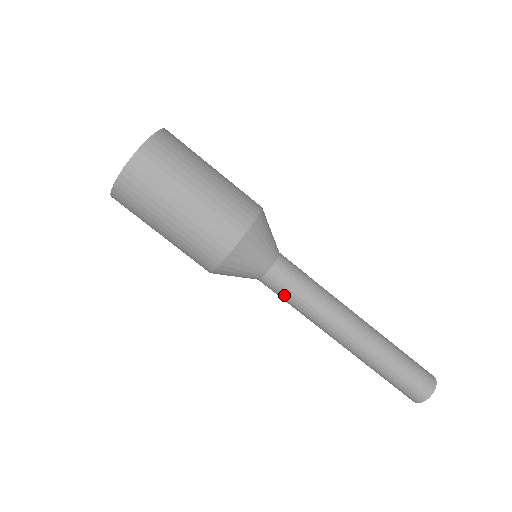
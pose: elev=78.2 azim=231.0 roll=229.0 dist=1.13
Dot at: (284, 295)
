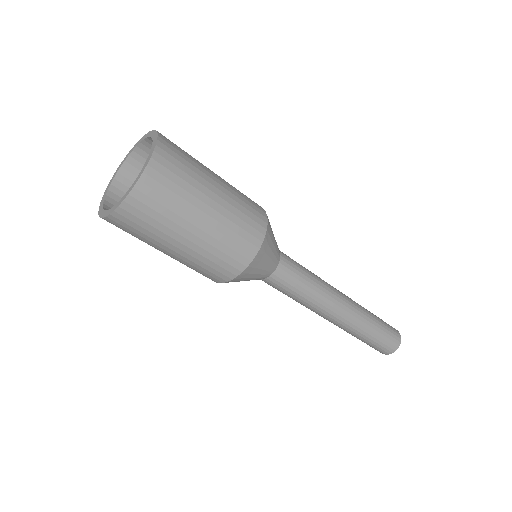
Dot at: (291, 287)
